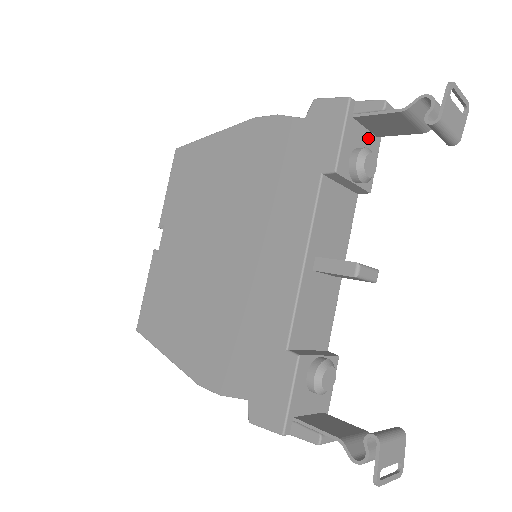
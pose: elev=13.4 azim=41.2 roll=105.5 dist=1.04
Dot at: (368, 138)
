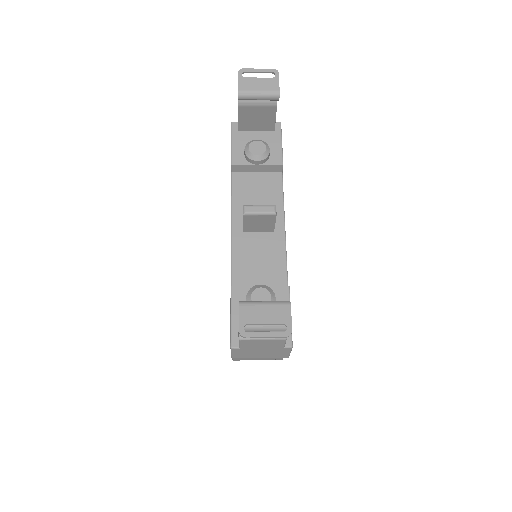
Dot at: (263, 135)
